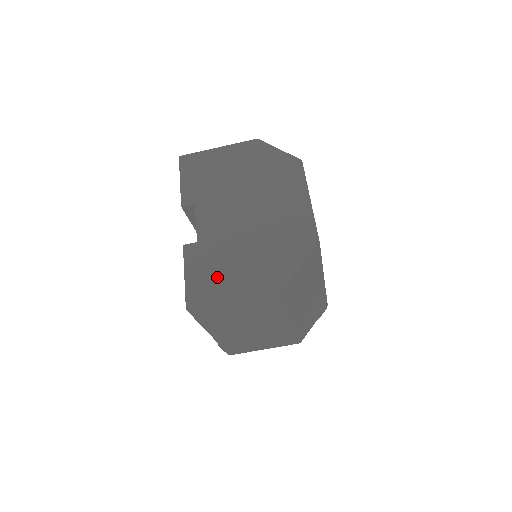
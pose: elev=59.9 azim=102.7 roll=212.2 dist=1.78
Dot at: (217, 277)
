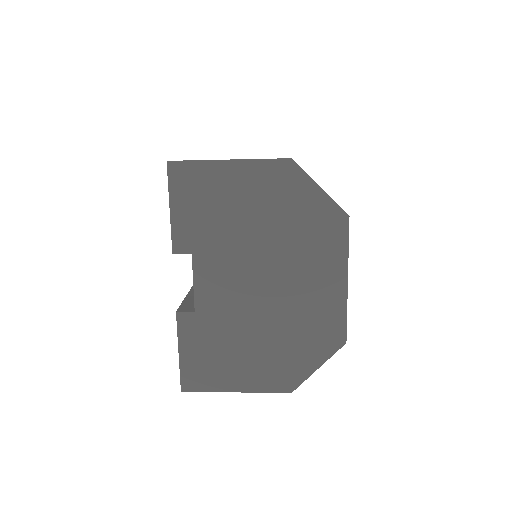
Dot at: (219, 362)
